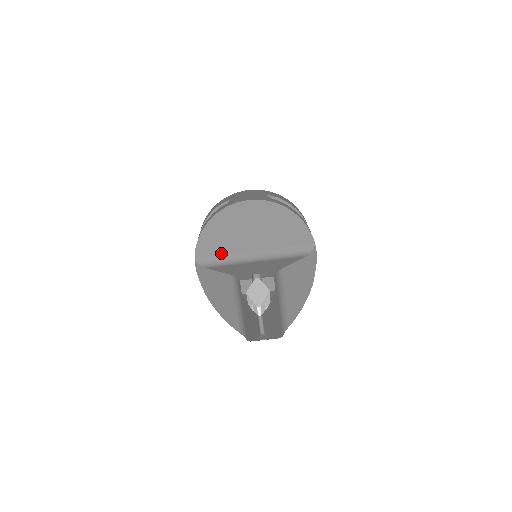
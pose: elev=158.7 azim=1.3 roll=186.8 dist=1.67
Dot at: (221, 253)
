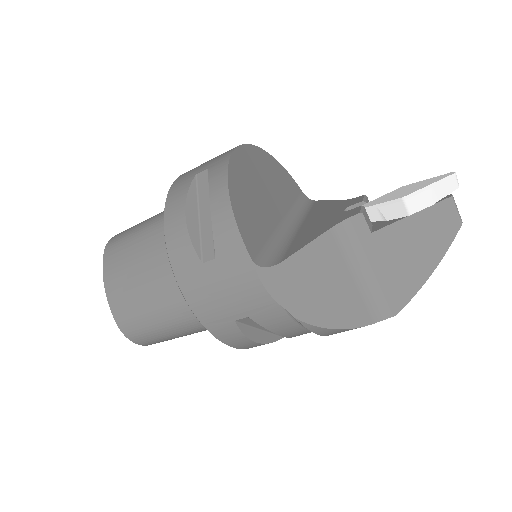
Dot at: (266, 238)
